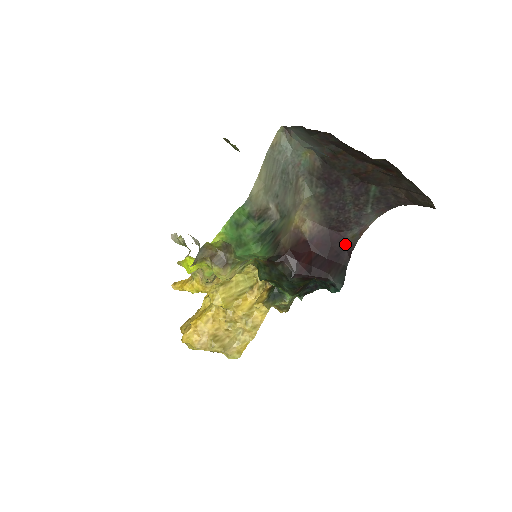
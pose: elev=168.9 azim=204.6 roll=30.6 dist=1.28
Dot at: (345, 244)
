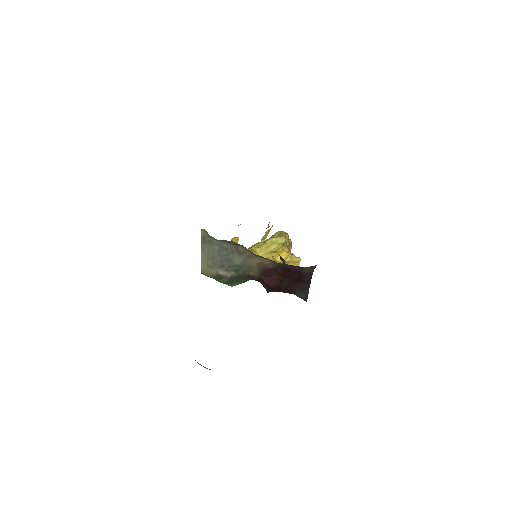
Dot at: (303, 272)
